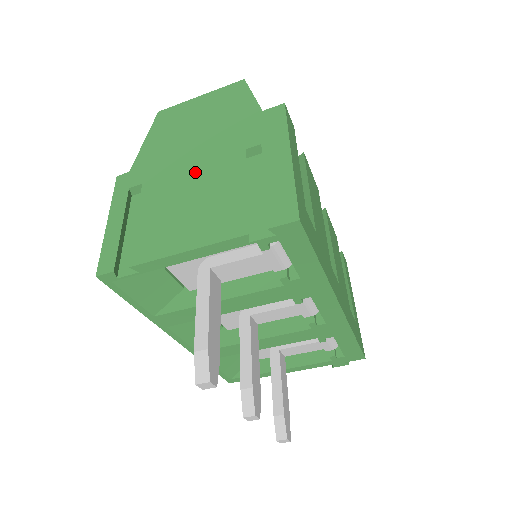
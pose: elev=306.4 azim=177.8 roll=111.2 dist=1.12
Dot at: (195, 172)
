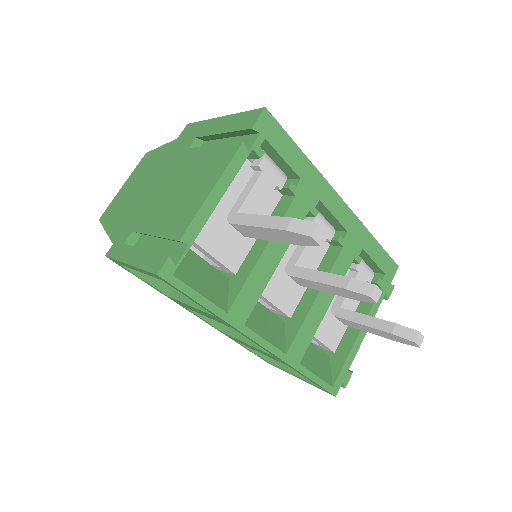
Dot at: (167, 186)
